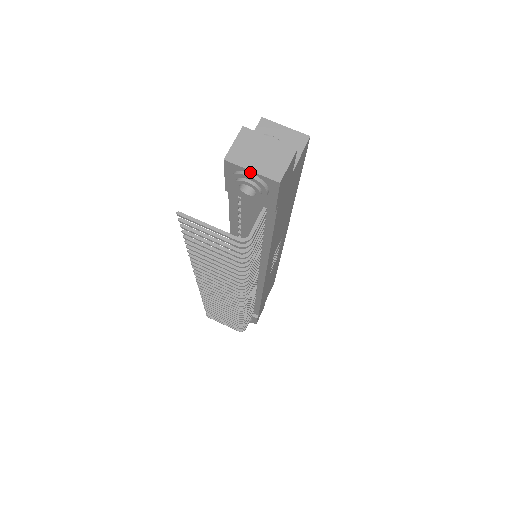
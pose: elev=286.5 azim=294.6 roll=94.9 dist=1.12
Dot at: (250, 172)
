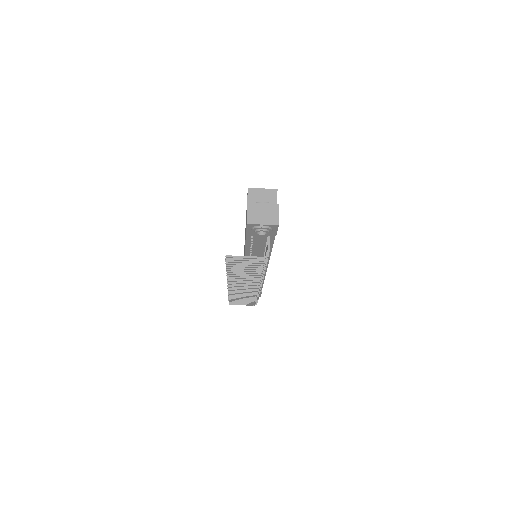
Dot at: (262, 225)
